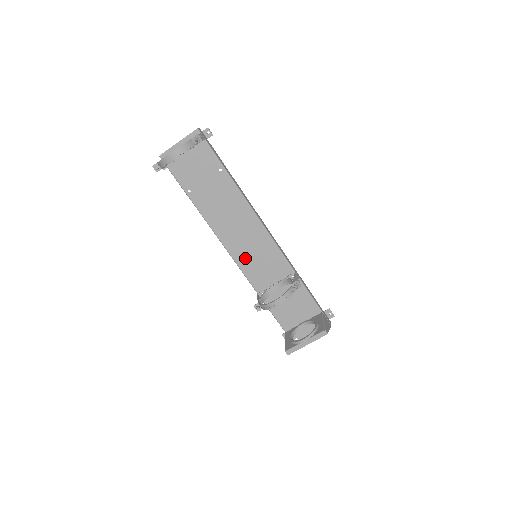
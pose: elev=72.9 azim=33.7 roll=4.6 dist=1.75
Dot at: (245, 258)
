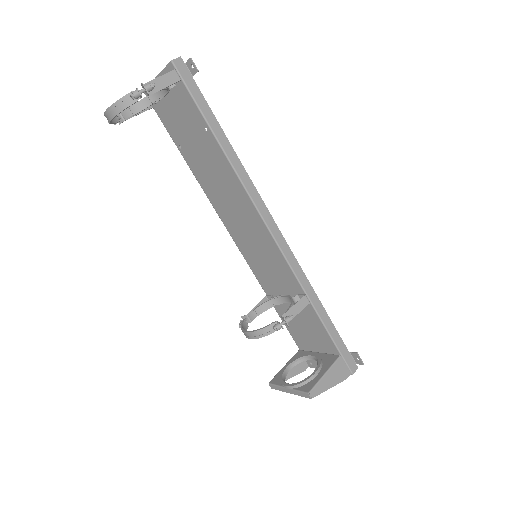
Dot at: (249, 251)
